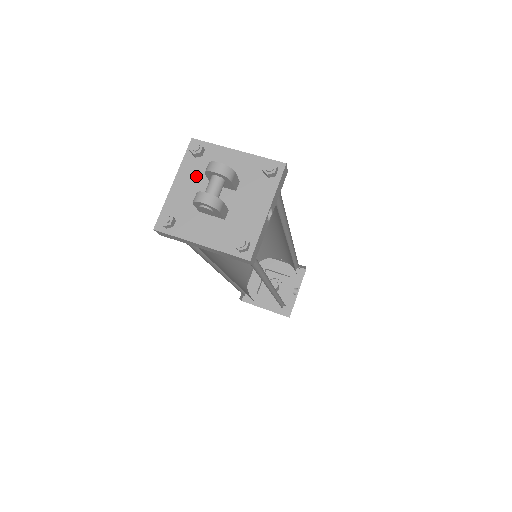
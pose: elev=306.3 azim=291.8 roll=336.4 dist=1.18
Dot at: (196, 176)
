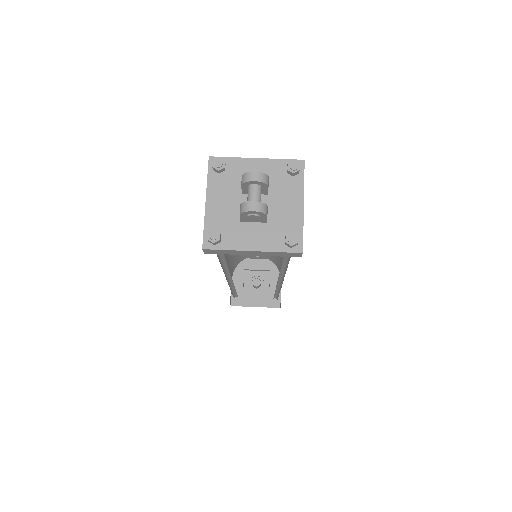
Dot at: (226, 190)
